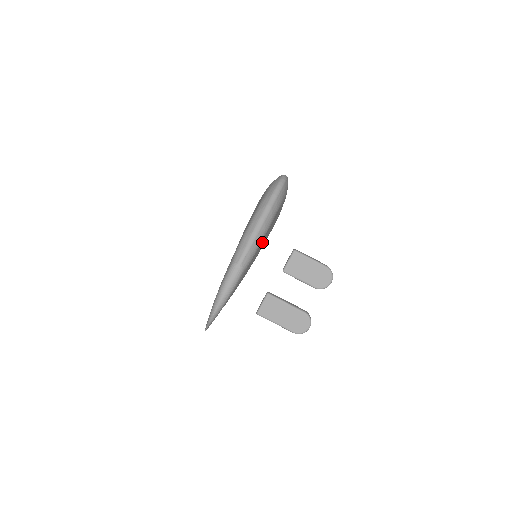
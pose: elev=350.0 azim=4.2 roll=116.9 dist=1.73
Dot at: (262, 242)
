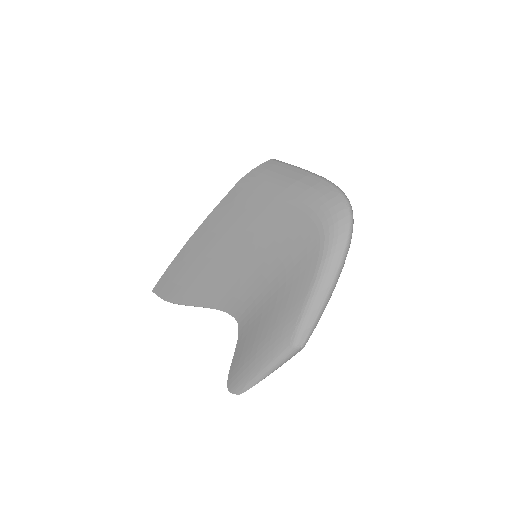
Dot at: occluded
